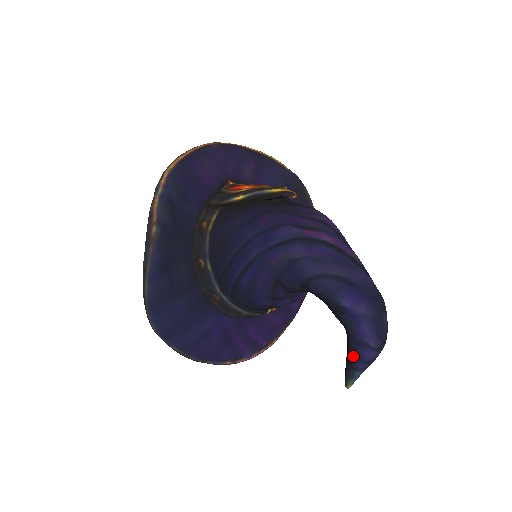
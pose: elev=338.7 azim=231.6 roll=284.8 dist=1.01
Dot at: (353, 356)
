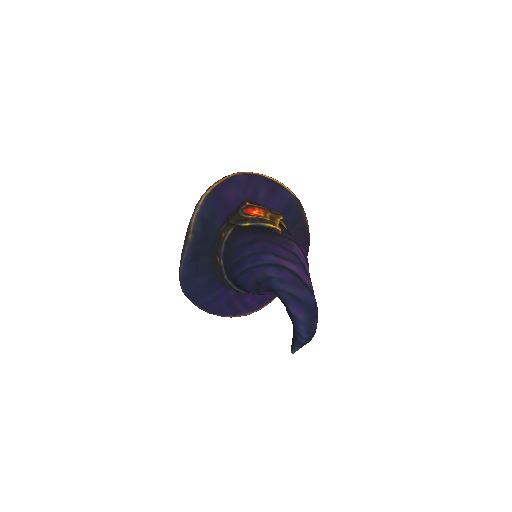
Dot at: (294, 339)
